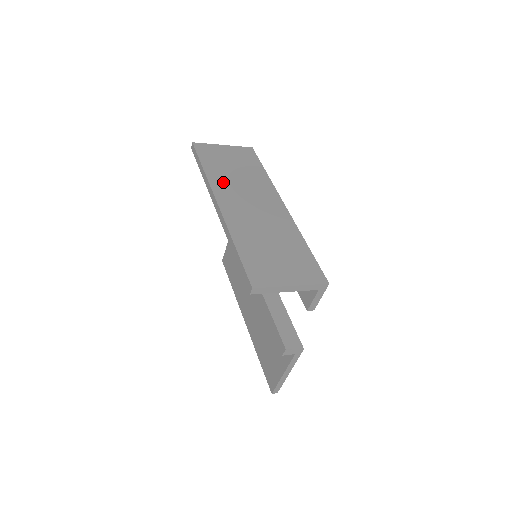
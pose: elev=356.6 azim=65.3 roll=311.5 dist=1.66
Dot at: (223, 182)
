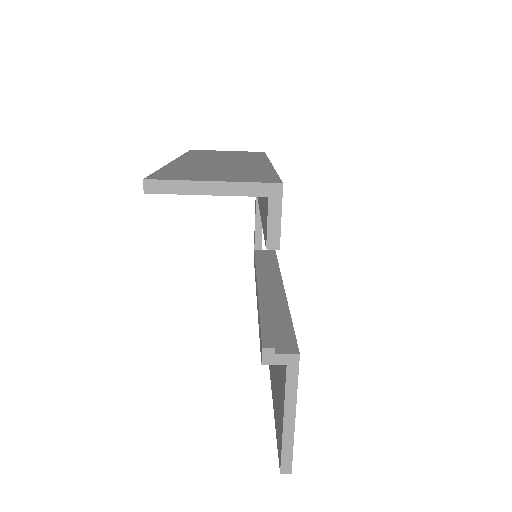
Dot at: (199, 156)
